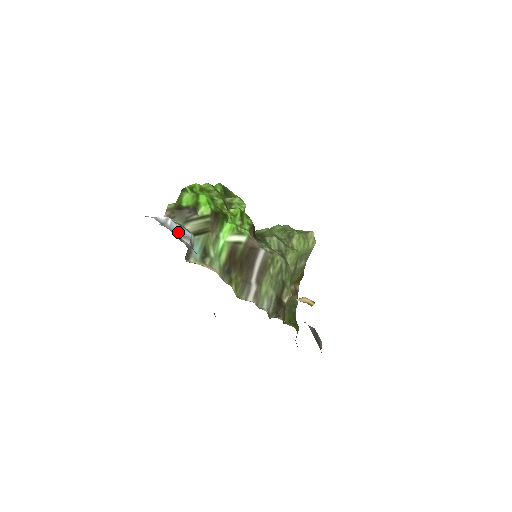
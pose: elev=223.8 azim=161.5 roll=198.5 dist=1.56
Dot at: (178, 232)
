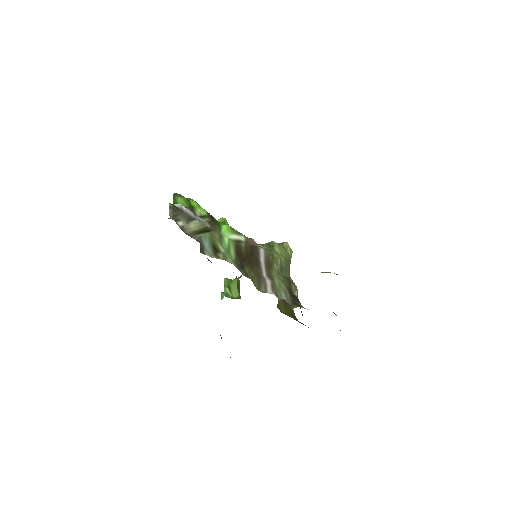
Dot at: (195, 217)
